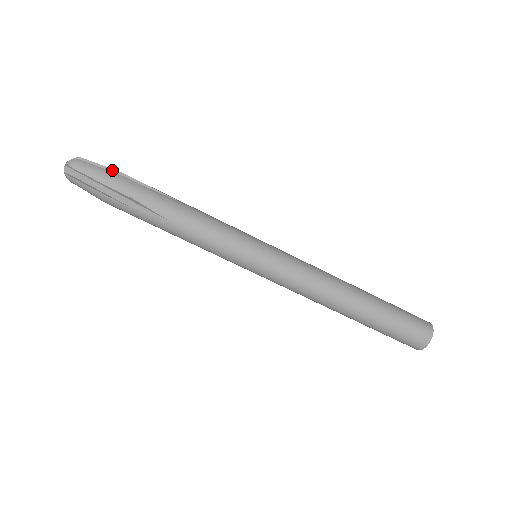
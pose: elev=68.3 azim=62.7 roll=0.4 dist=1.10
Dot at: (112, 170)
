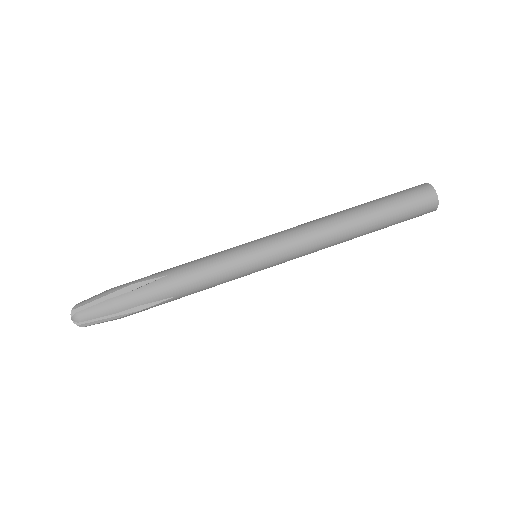
Dot at: occluded
